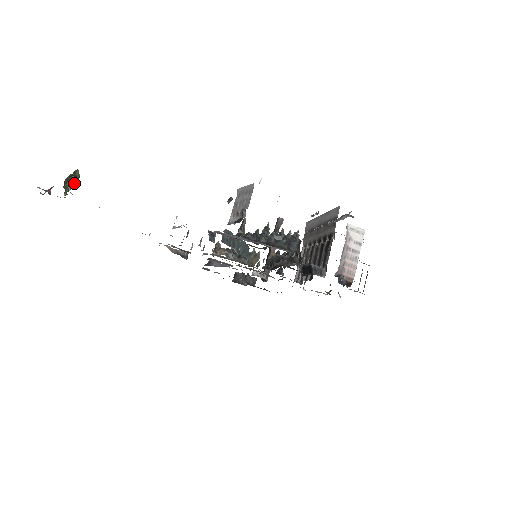
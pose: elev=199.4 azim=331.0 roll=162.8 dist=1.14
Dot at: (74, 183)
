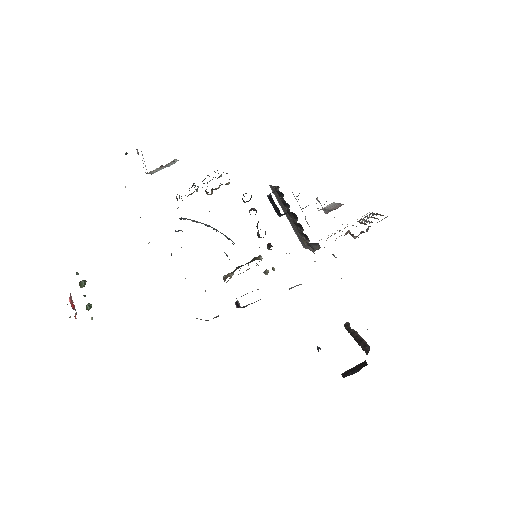
Dot at: (77, 272)
